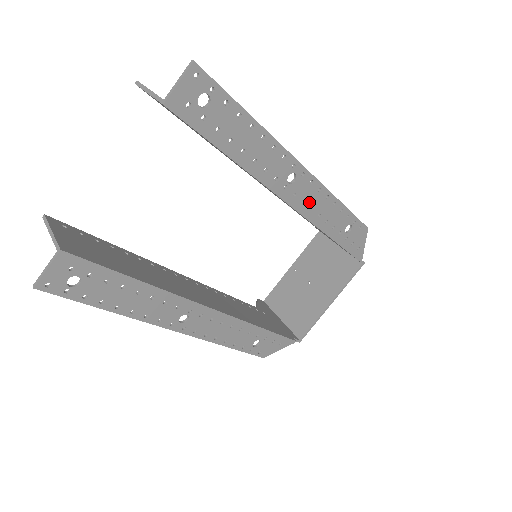
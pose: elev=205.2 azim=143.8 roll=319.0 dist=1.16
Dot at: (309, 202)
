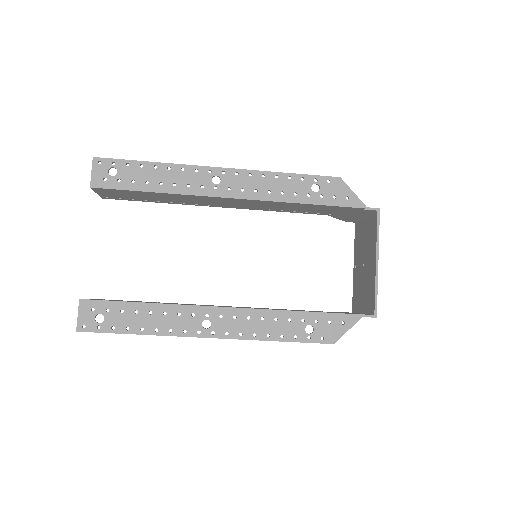
Dot at: (249, 188)
